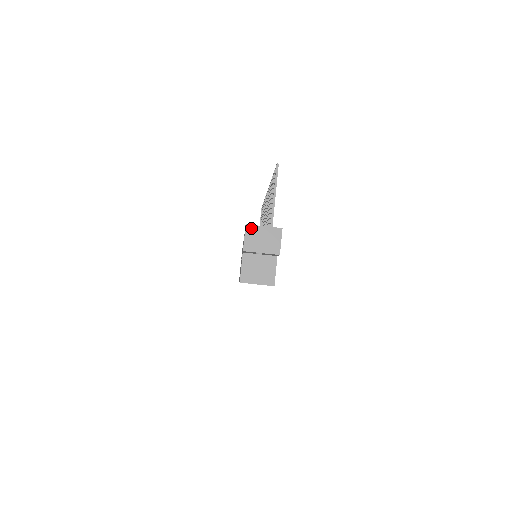
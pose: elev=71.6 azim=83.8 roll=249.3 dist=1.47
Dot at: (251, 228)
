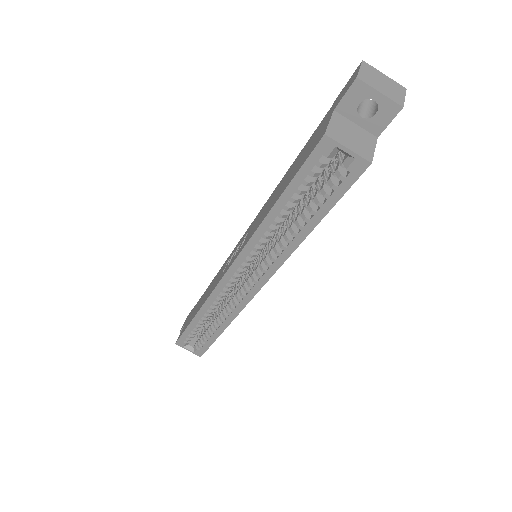
Dot at: (369, 66)
